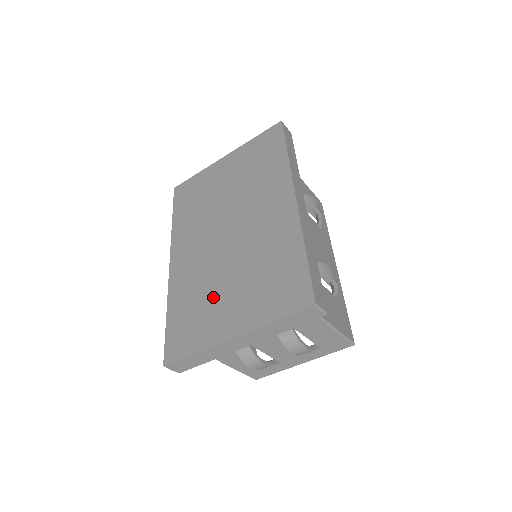
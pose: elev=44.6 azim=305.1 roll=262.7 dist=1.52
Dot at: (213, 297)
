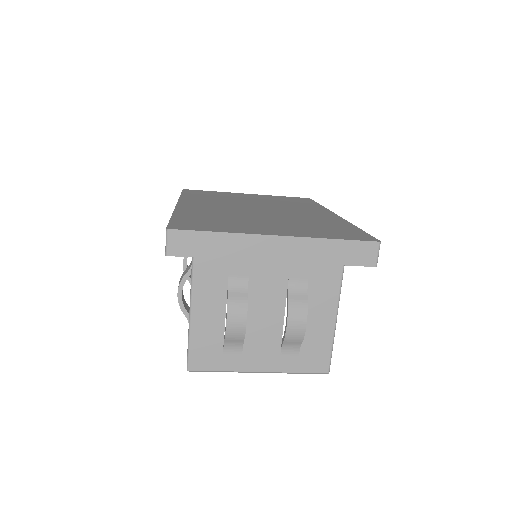
Dot at: (244, 220)
